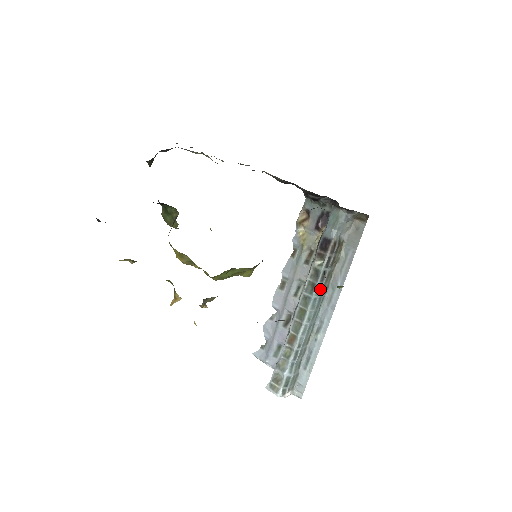
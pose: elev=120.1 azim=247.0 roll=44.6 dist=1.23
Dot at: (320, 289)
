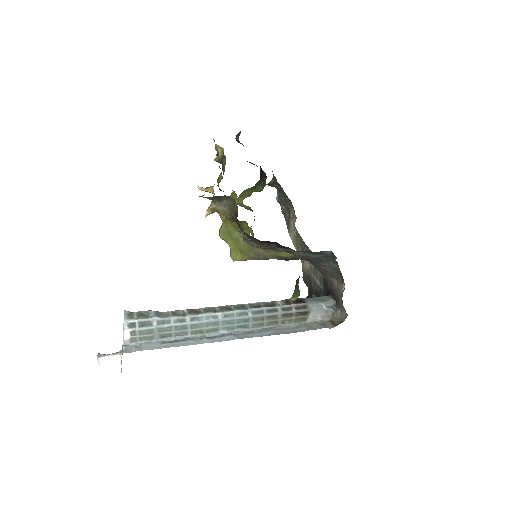
Dot at: (259, 313)
